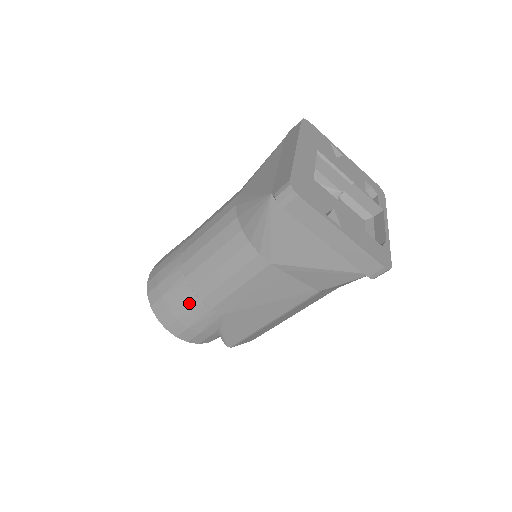
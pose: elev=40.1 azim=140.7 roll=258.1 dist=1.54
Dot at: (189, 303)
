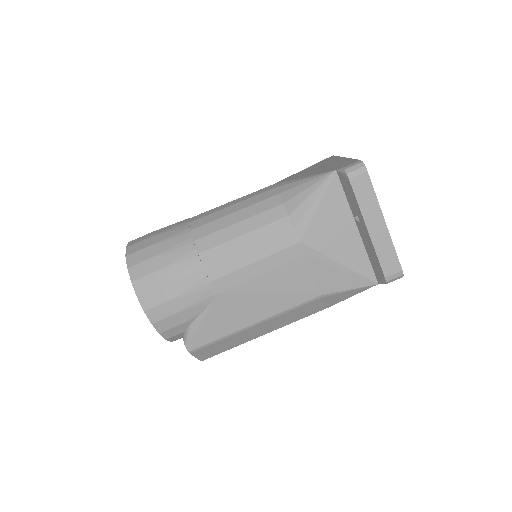
Dot at: (187, 268)
